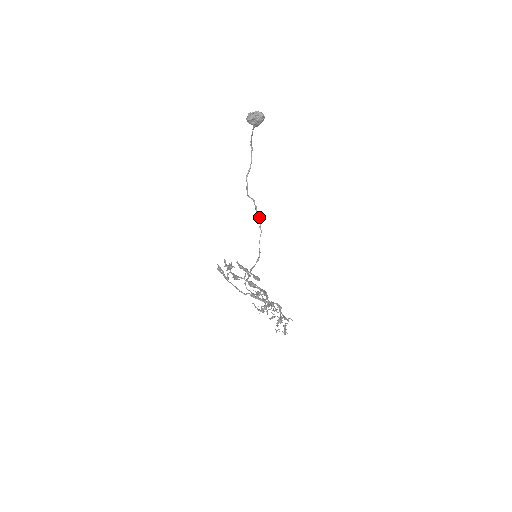
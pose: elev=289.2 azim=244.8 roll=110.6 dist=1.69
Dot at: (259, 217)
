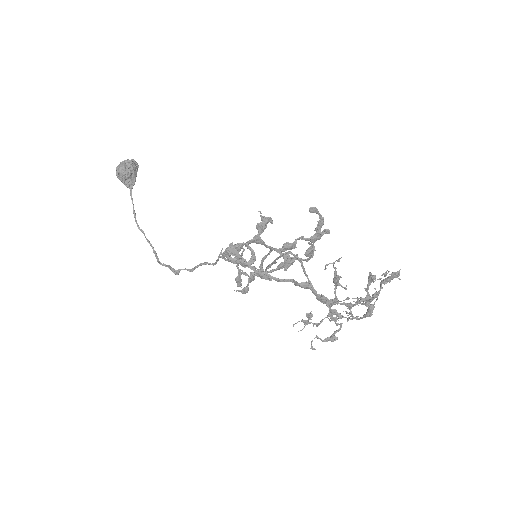
Dot at: (213, 263)
